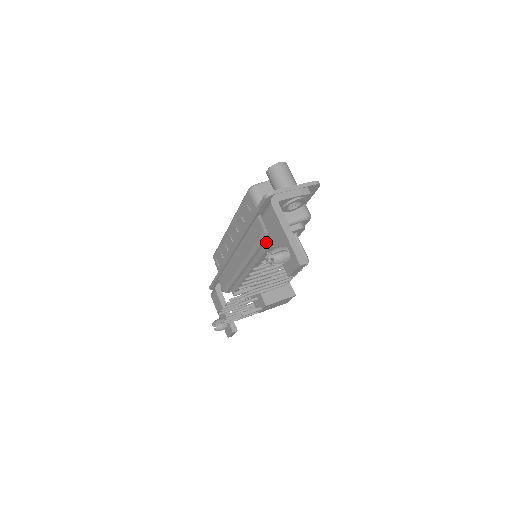
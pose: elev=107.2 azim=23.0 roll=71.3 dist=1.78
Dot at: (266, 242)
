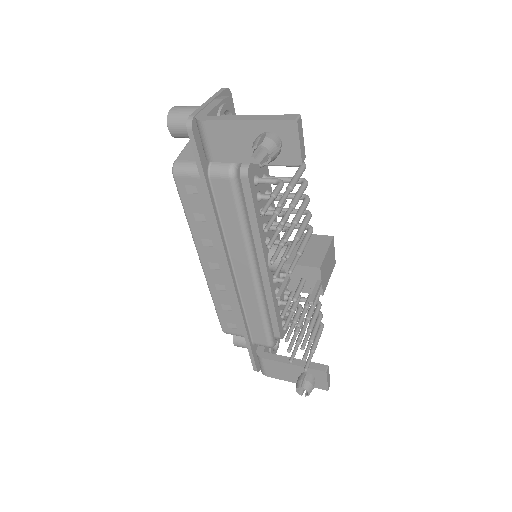
Dot at: (245, 200)
